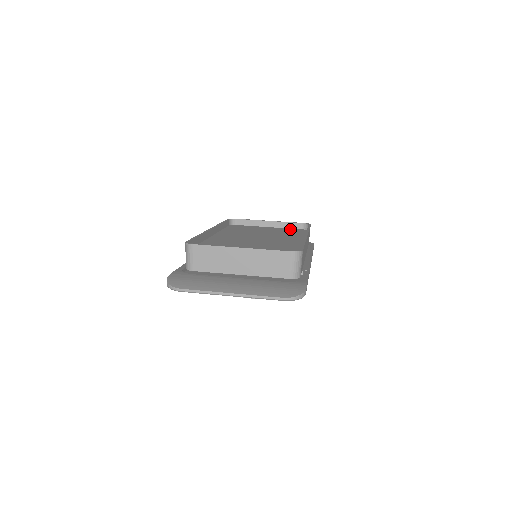
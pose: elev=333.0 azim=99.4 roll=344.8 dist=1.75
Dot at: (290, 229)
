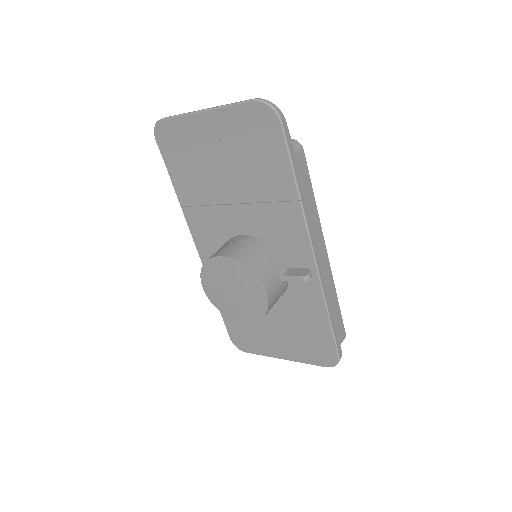
Dot at: occluded
